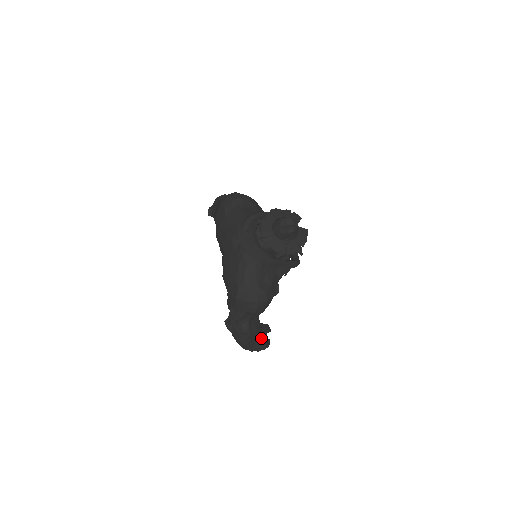
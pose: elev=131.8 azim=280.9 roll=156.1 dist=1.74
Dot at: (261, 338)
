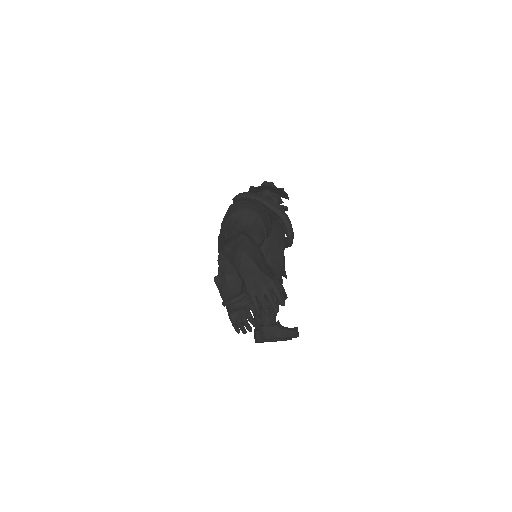
Dot at: (266, 267)
